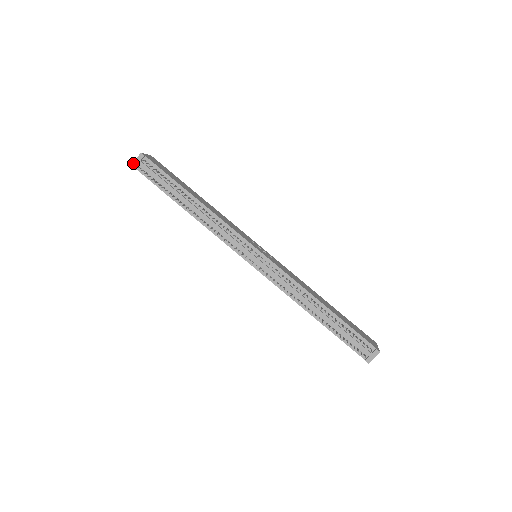
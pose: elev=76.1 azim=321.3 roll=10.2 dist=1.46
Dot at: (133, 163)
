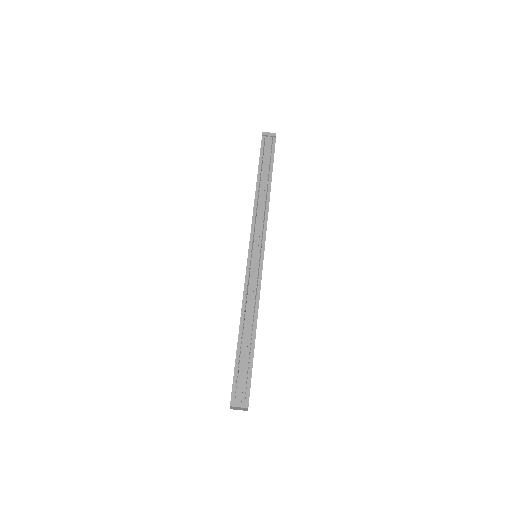
Dot at: (265, 132)
